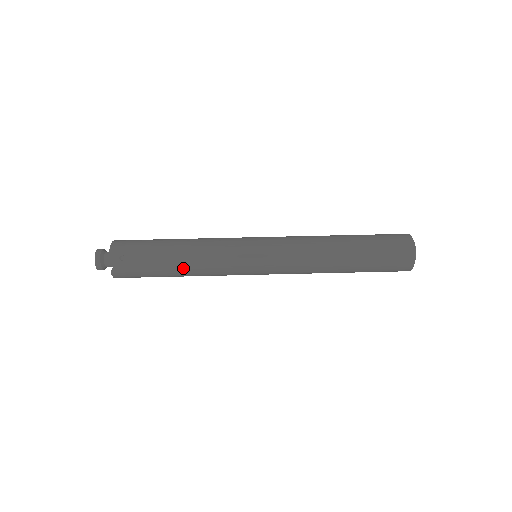
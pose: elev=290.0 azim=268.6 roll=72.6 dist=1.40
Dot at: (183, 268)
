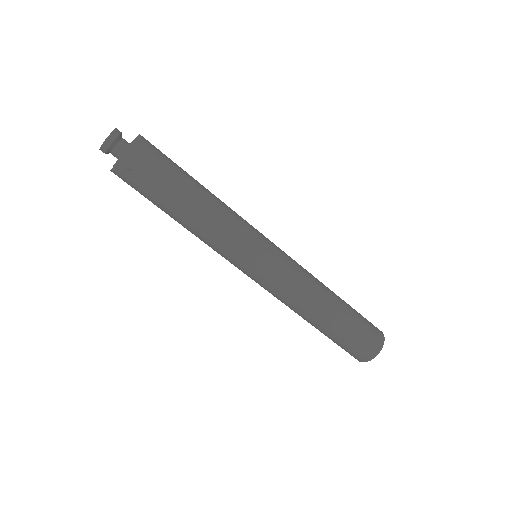
Dot at: (183, 223)
